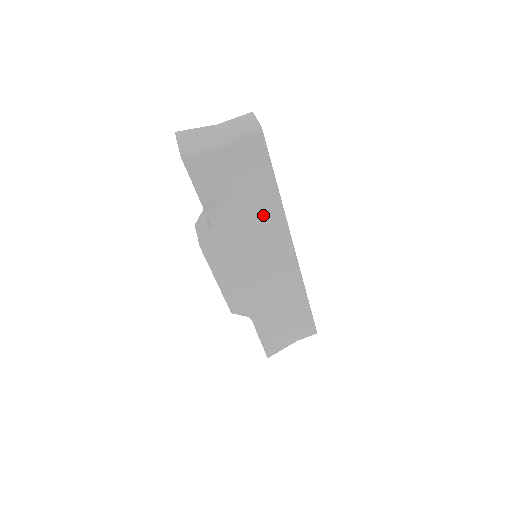
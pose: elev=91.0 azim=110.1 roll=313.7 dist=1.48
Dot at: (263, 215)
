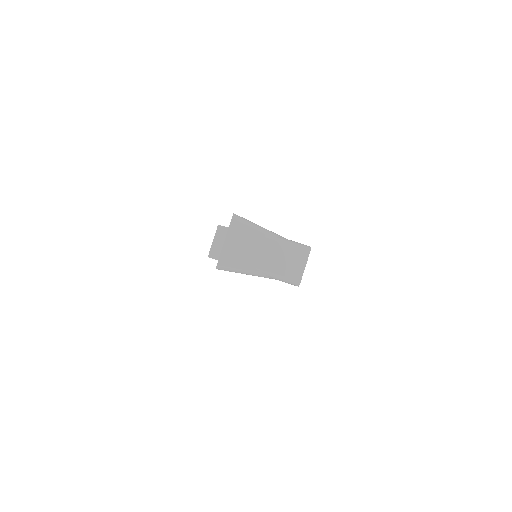
Dot at: occluded
